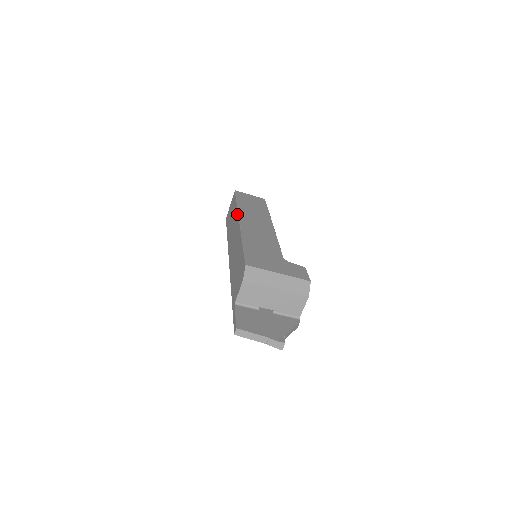
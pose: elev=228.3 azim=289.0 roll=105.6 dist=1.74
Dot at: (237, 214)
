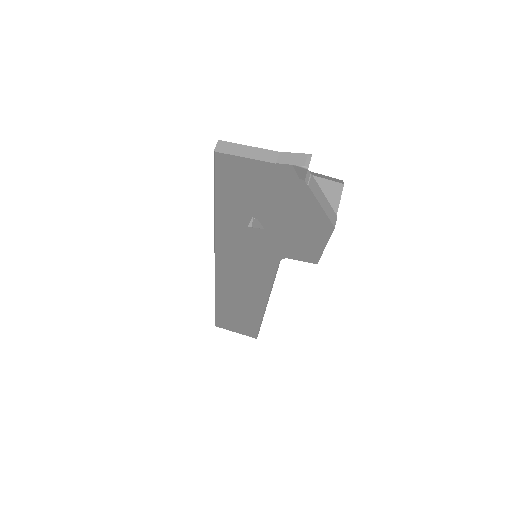
Dot at: occluded
